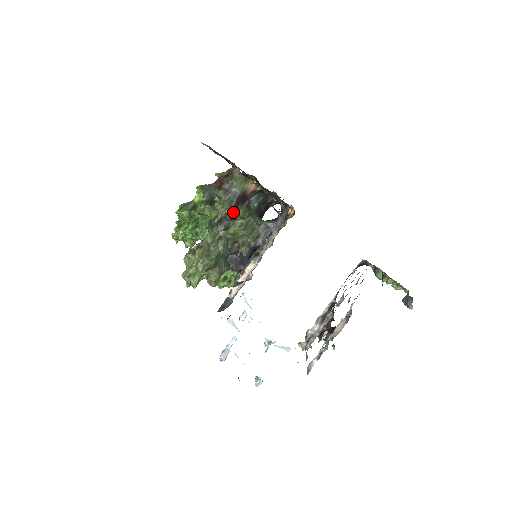
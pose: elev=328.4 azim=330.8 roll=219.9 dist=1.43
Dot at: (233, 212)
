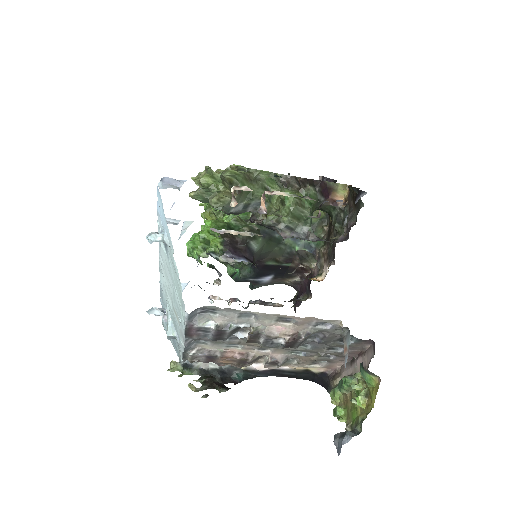
Dot at: (310, 181)
